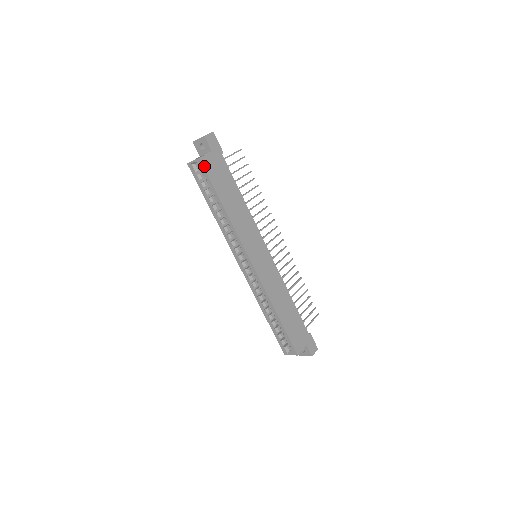
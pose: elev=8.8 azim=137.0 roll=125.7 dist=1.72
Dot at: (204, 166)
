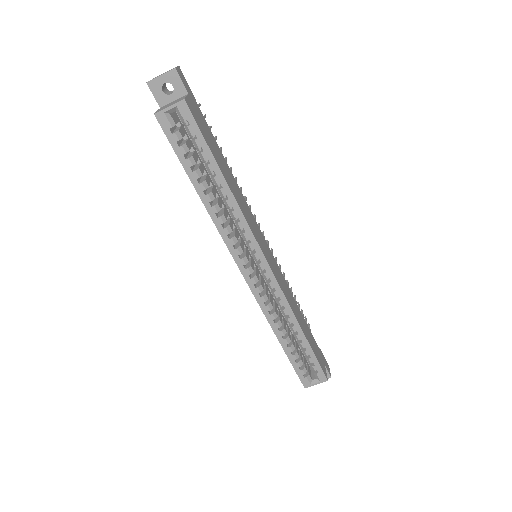
Dot at: (192, 113)
